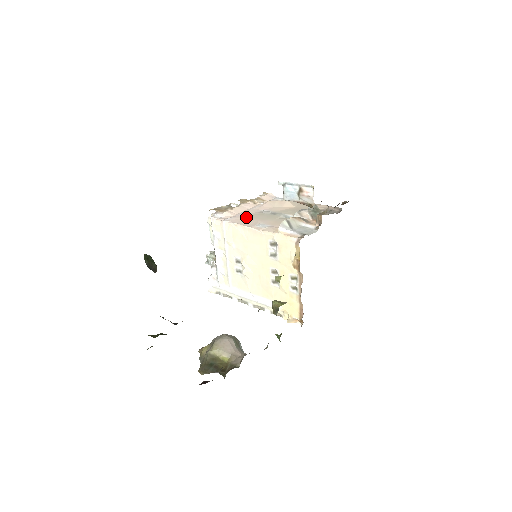
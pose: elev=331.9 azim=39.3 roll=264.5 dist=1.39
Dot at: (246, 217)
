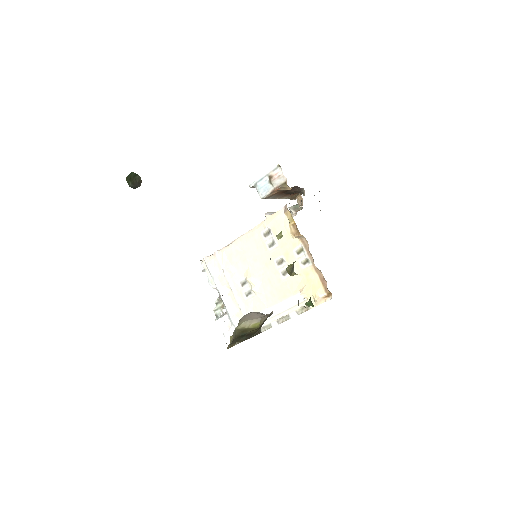
Dot at: occluded
